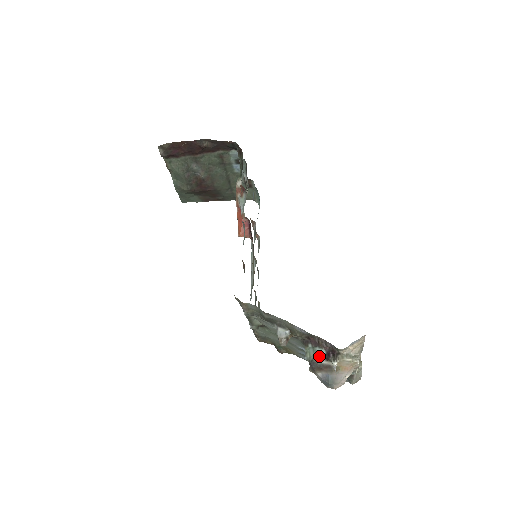
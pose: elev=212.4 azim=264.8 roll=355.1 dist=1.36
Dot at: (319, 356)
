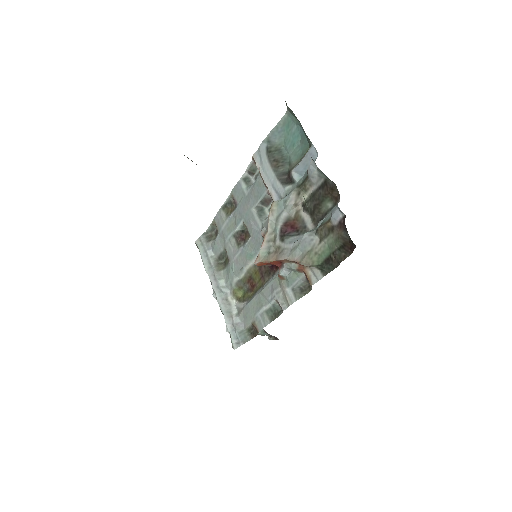
Dot at: occluded
